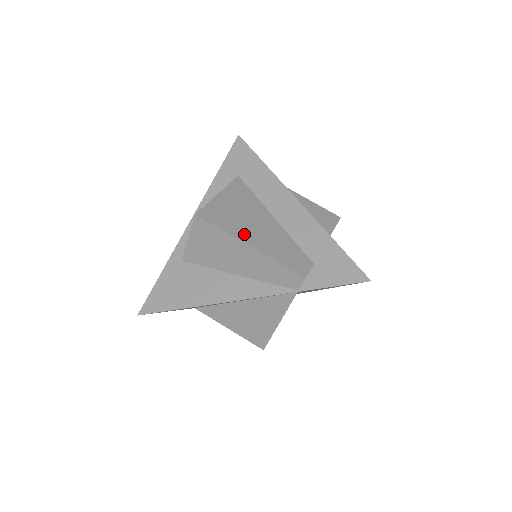
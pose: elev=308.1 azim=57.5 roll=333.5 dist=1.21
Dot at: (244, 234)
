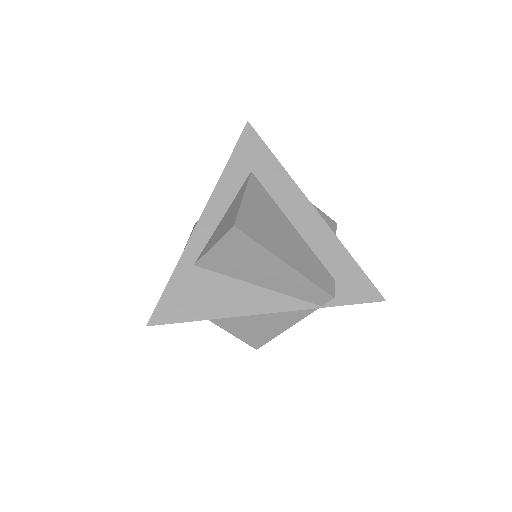
Dot at: (279, 249)
